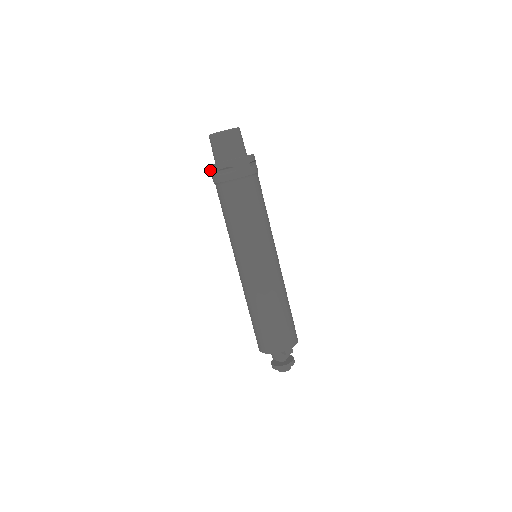
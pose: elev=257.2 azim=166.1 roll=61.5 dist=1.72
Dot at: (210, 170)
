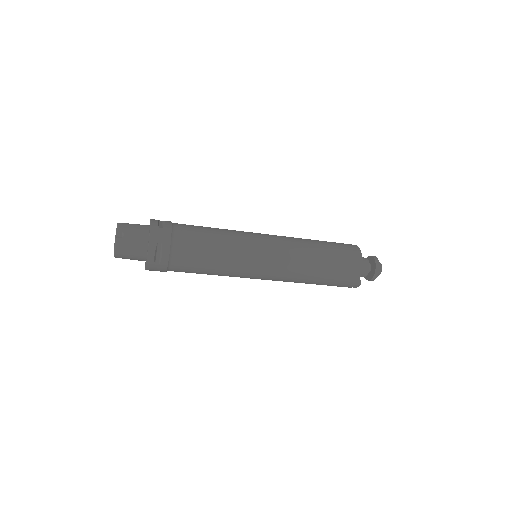
Dot at: occluded
